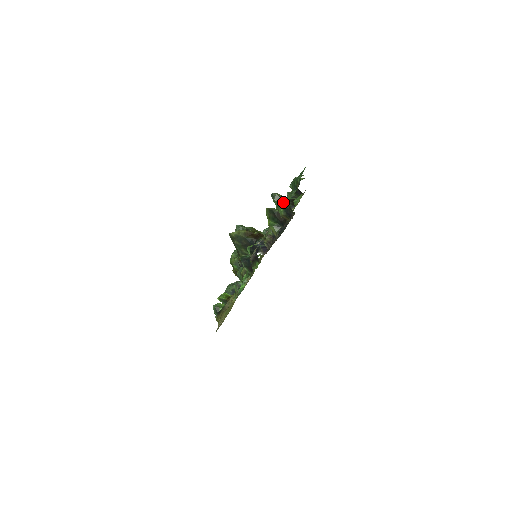
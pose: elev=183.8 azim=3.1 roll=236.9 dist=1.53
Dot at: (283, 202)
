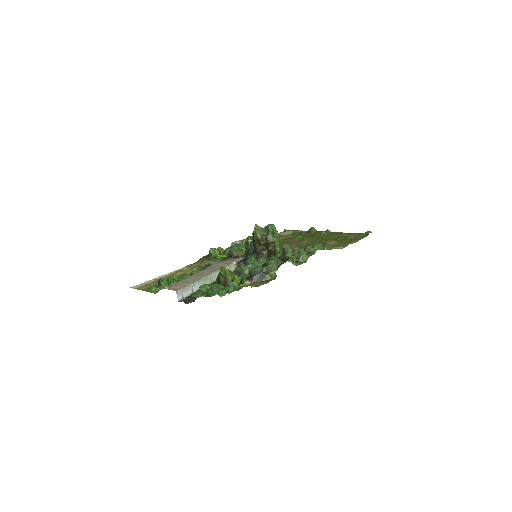
Dot at: (199, 288)
